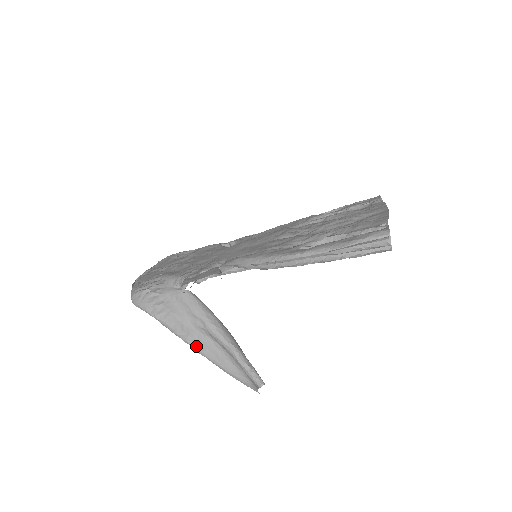
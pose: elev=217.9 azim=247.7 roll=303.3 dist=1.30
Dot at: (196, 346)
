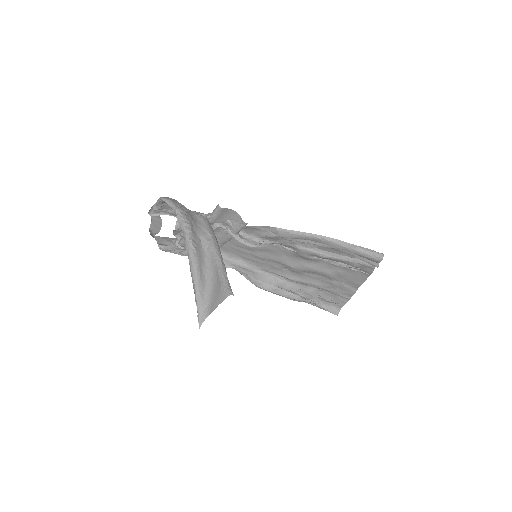
Dot at: (193, 244)
